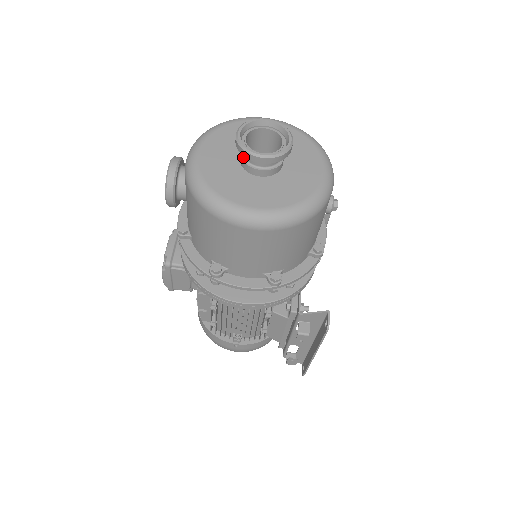
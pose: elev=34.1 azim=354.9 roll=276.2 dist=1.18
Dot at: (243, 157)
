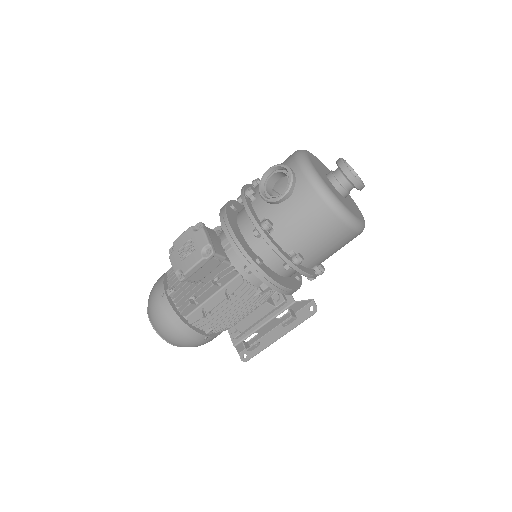
Dot at: (338, 181)
